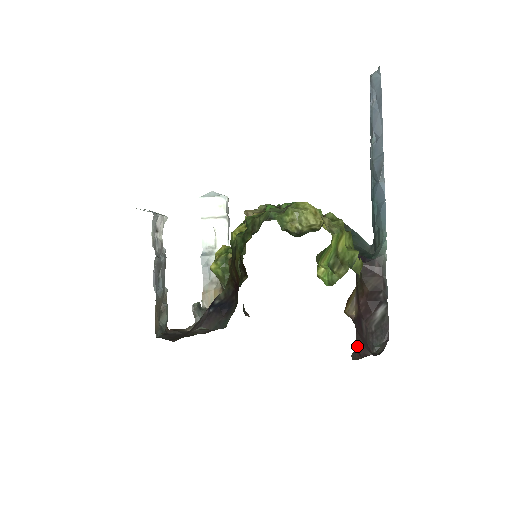
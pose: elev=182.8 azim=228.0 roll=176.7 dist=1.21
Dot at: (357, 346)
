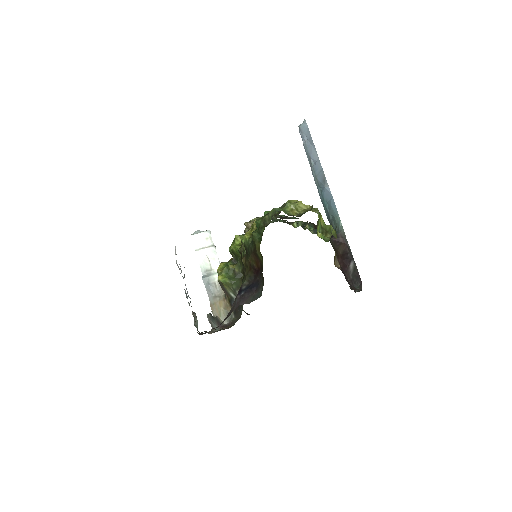
Dot at: (349, 284)
